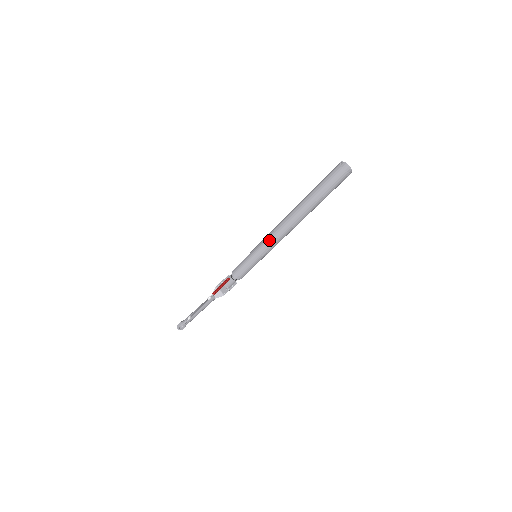
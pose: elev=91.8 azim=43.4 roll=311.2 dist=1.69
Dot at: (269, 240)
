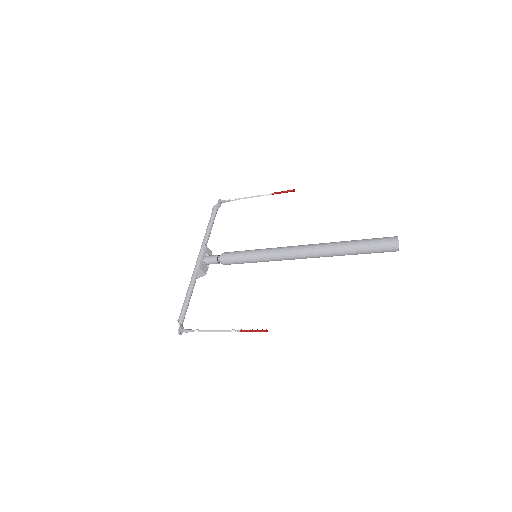
Dot at: (283, 258)
